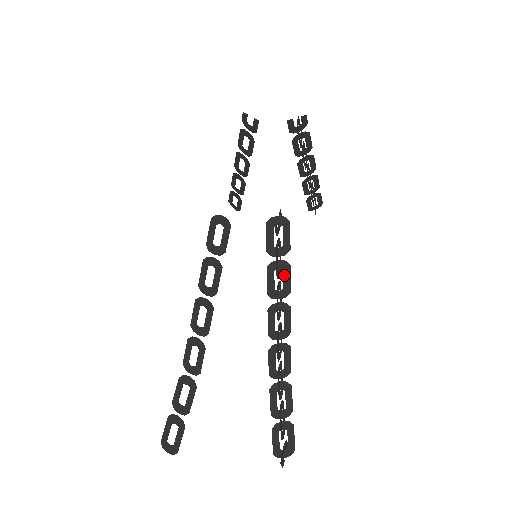
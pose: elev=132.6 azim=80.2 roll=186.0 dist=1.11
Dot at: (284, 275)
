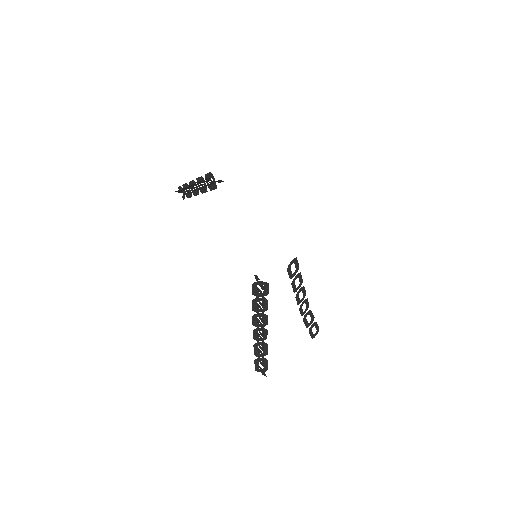
Dot at: (299, 279)
